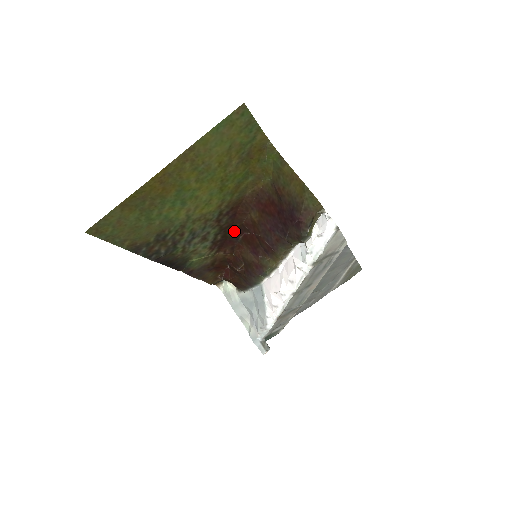
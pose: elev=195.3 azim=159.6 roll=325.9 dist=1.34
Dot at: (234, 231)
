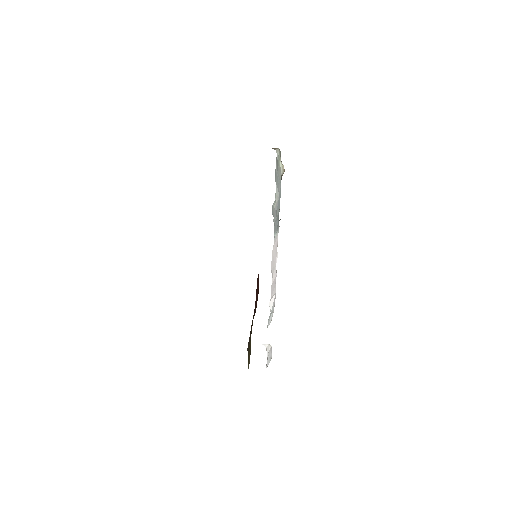
Dot at: occluded
